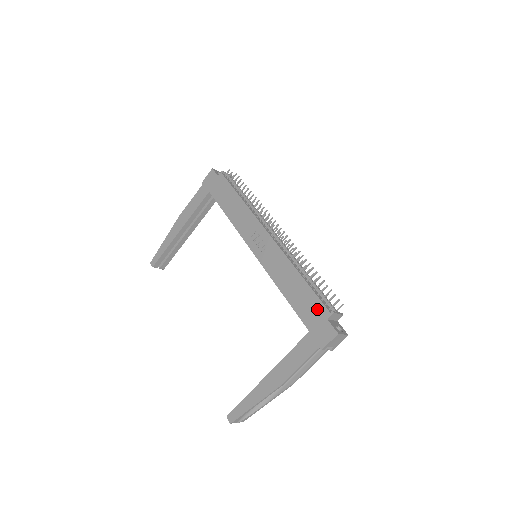
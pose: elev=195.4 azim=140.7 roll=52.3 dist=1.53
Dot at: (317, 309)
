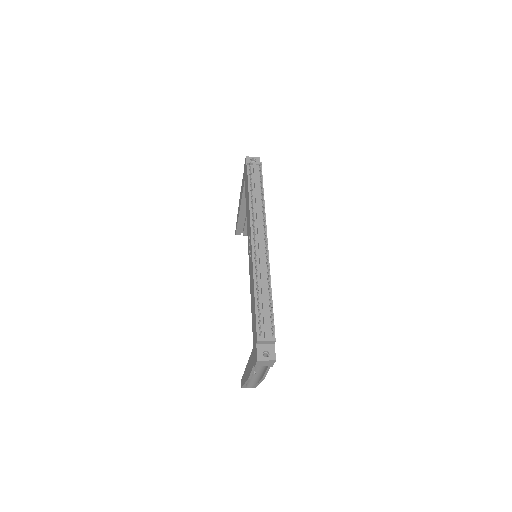
Dot at: (255, 331)
